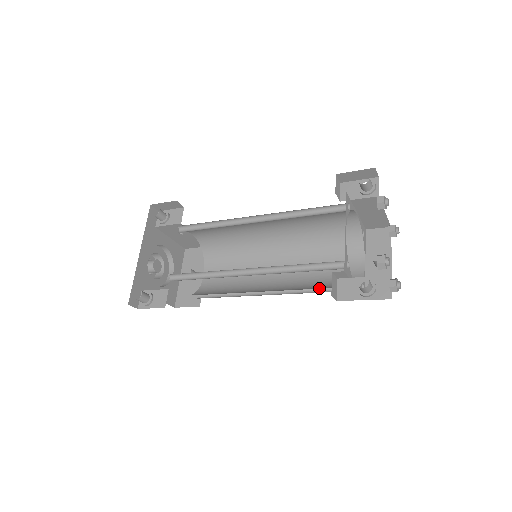
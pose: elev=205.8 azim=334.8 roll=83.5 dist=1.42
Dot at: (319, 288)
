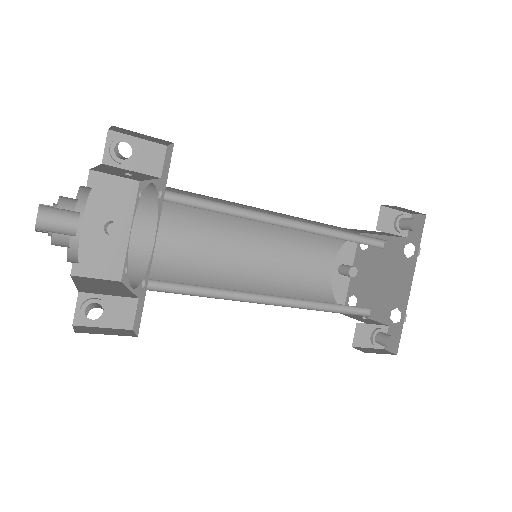
Dot at: occluded
